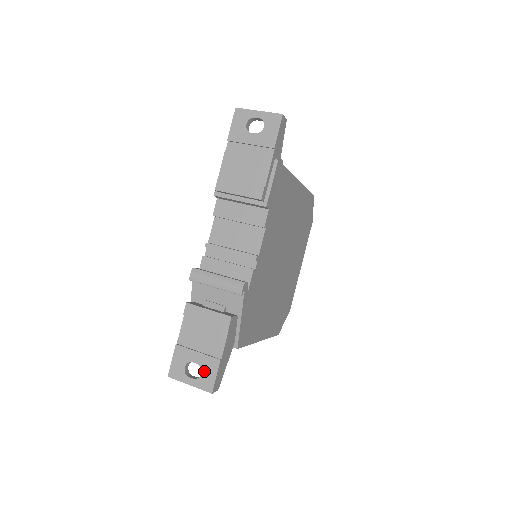
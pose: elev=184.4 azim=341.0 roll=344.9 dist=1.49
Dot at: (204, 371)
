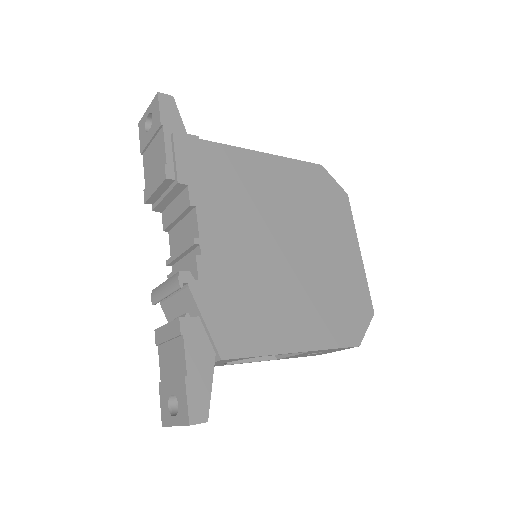
Dot at: (179, 400)
